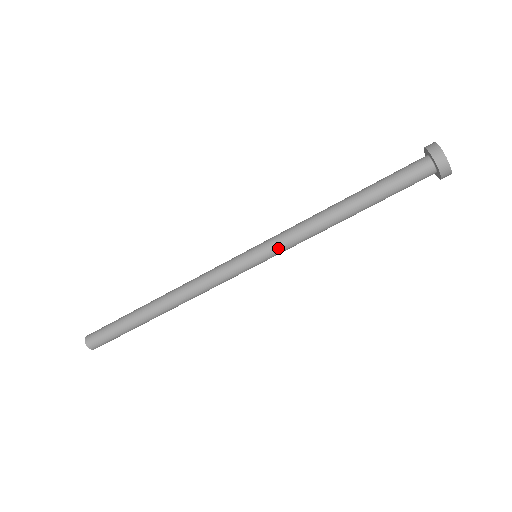
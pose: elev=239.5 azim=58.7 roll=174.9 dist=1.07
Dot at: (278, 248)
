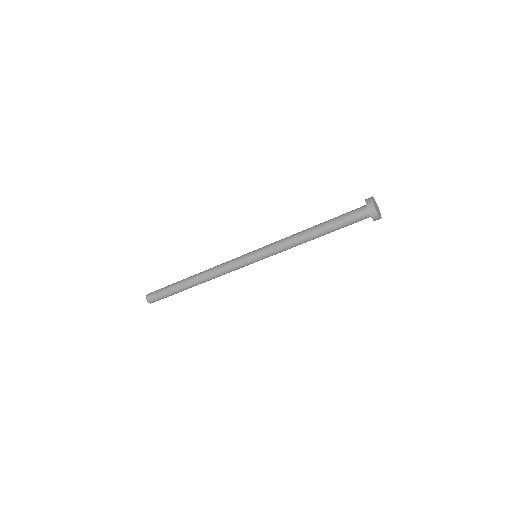
Dot at: occluded
